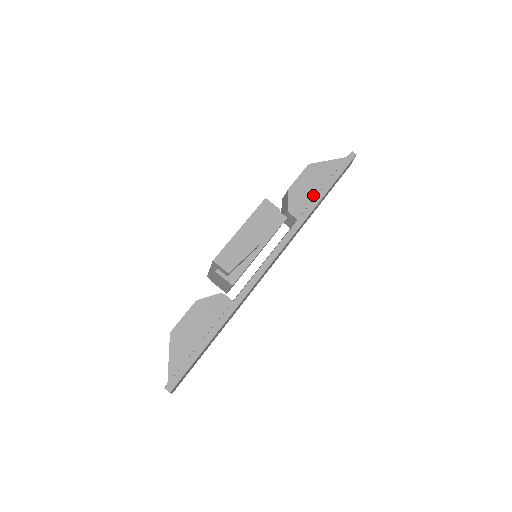
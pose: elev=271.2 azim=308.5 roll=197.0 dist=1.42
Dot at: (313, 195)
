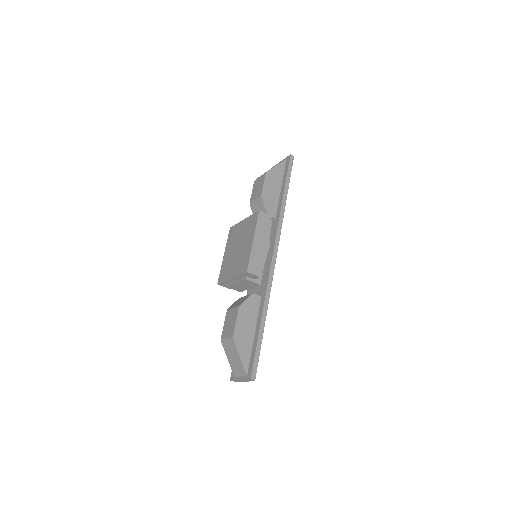
Dot at: (278, 196)
